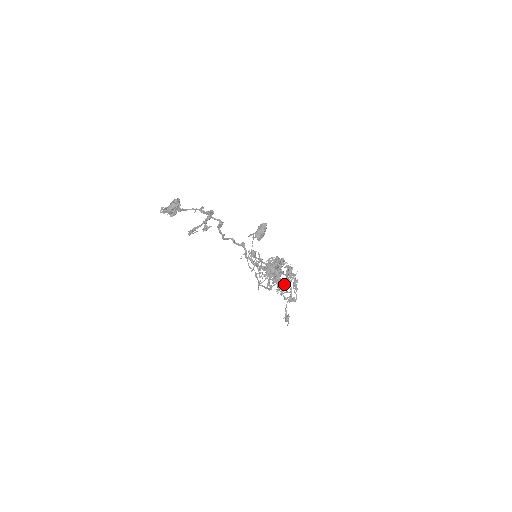
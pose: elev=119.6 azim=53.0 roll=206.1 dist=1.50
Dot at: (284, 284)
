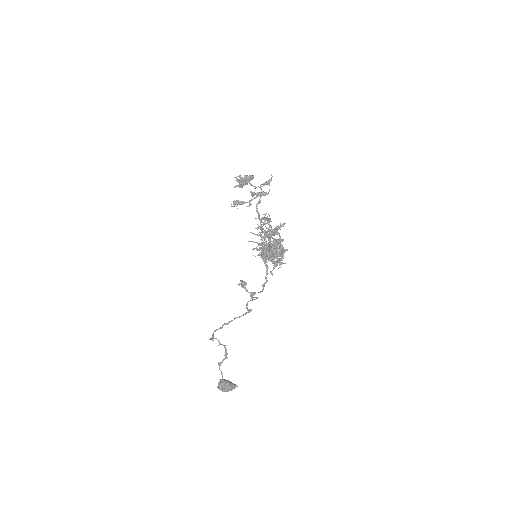
Dot at: (271, 250)
